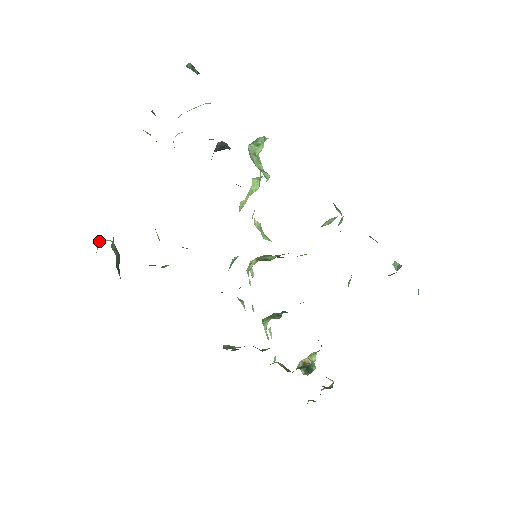
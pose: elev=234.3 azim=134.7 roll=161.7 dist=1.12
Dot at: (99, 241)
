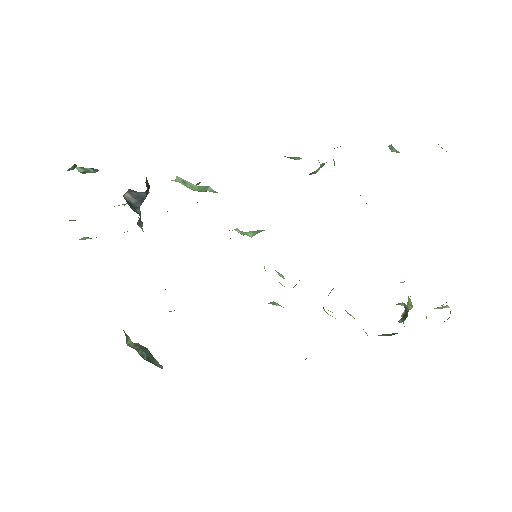
Dot at: occluded
